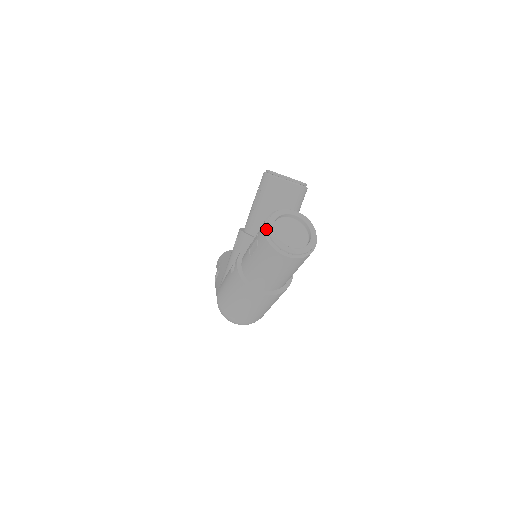
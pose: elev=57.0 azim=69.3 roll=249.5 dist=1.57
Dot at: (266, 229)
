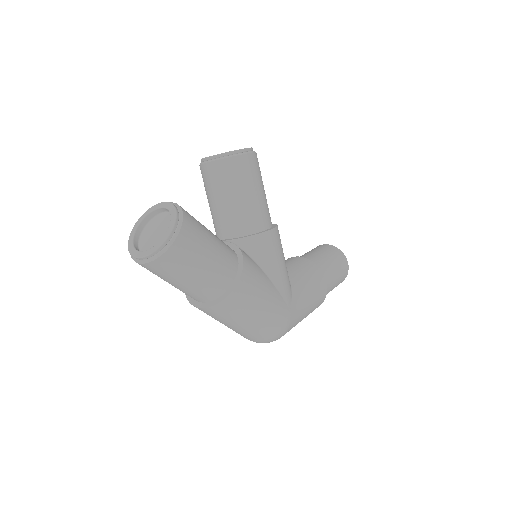
Dot at: (131, 240)
